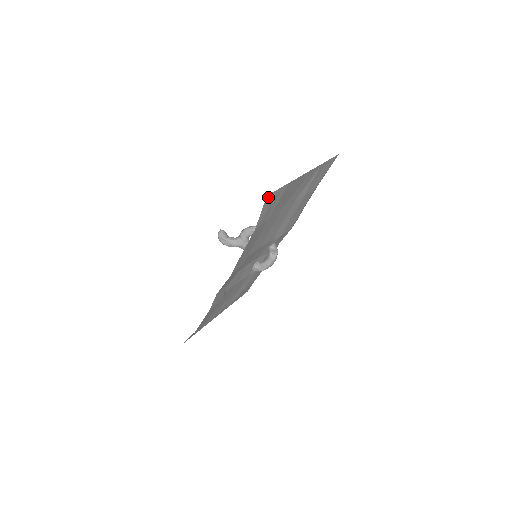
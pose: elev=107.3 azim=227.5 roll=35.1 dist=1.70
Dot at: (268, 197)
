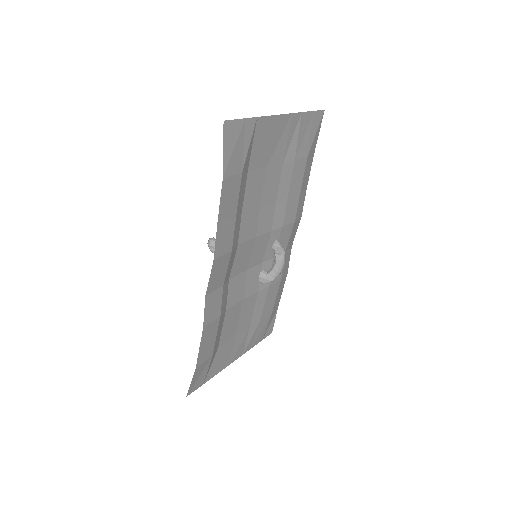
Dot at: (227, 125)
